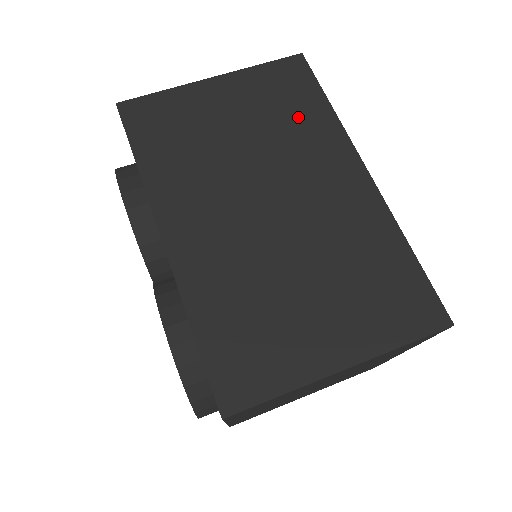
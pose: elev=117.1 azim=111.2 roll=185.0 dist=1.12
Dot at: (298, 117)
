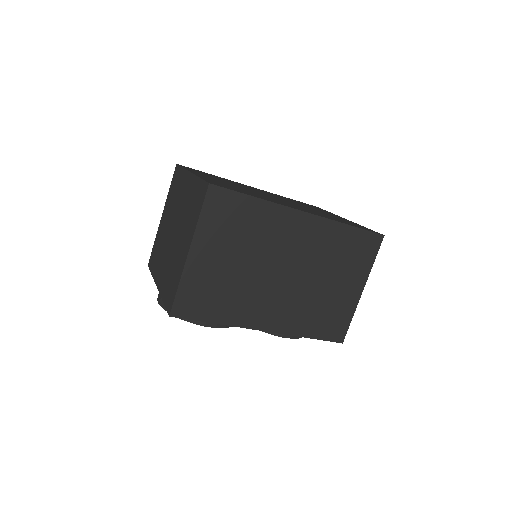
Dot at: (251, 223)
